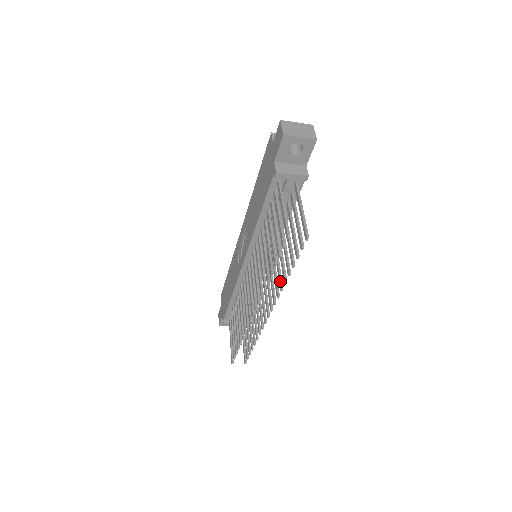
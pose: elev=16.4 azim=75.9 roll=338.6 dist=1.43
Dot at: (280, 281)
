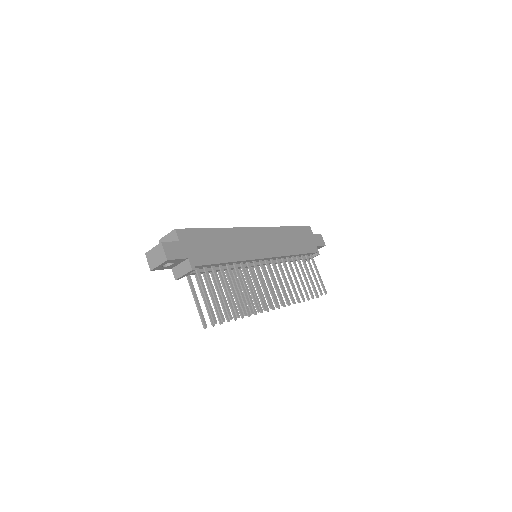
Dot at: occluded
